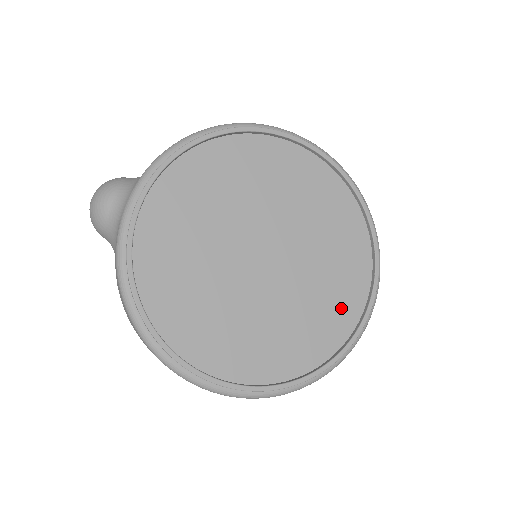
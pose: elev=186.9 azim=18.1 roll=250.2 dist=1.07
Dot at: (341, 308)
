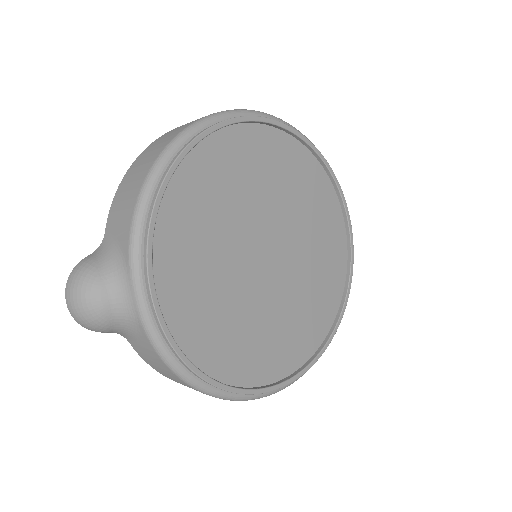
Dot at: (334, 253)
